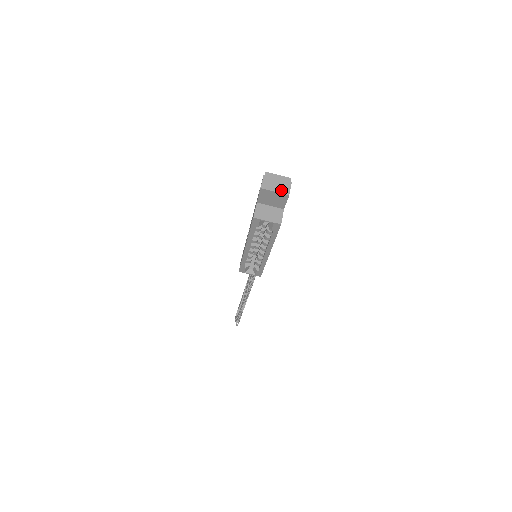
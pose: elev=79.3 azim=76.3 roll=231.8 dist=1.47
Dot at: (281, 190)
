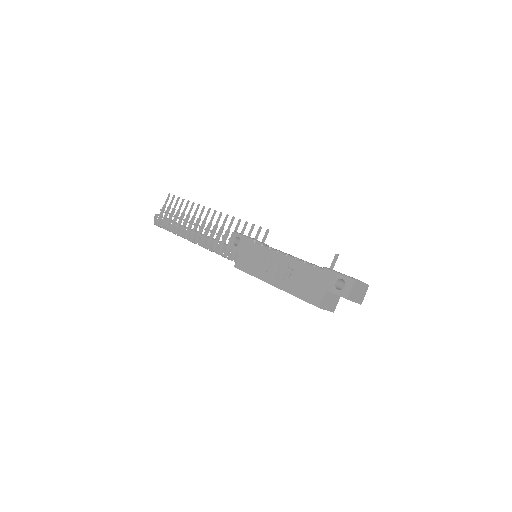
Dot at: (359, 300)
